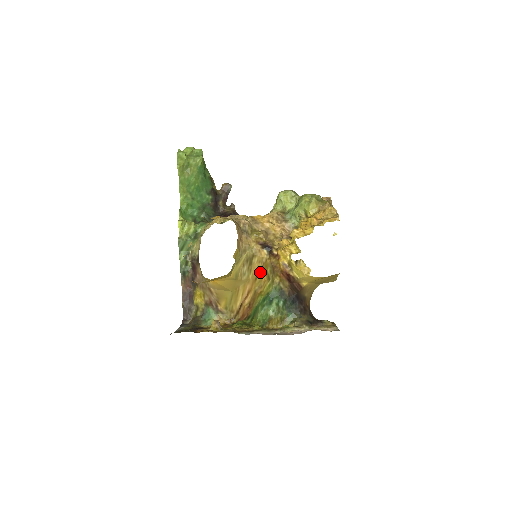
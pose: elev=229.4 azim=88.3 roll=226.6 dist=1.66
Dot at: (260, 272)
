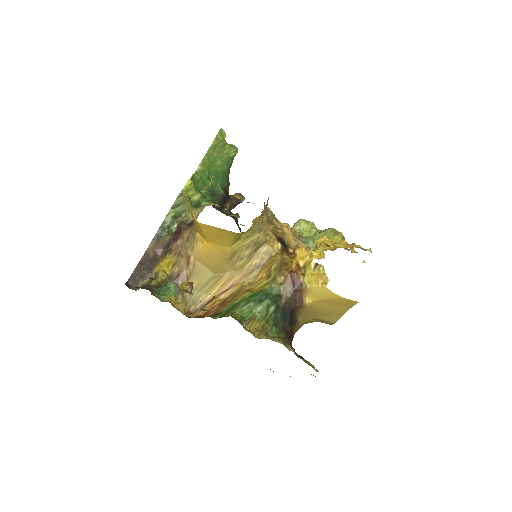
Dot at: (261, 266)
